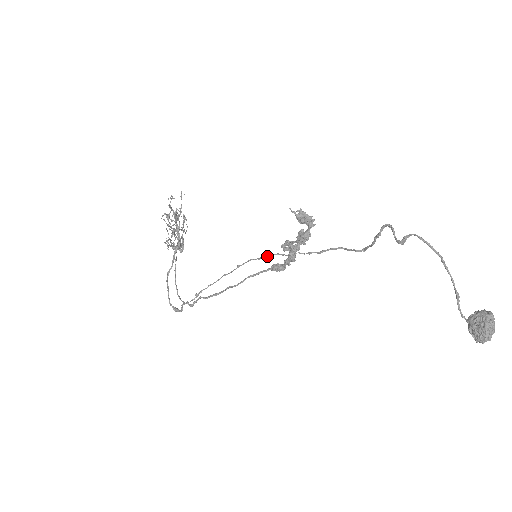
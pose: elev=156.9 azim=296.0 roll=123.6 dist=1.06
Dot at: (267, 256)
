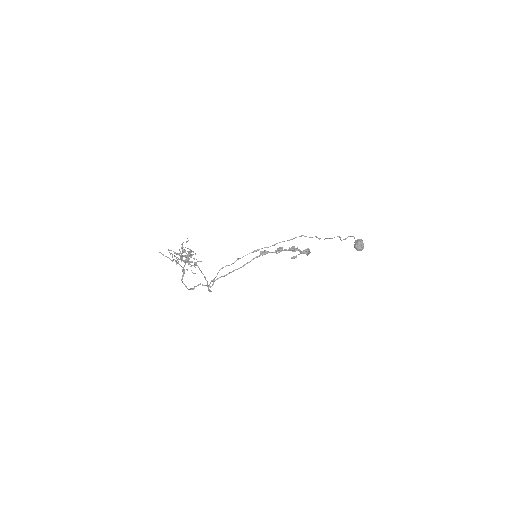
Dot at: occluded
